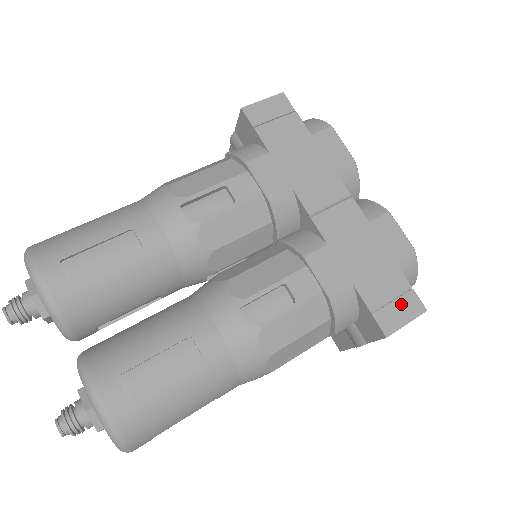
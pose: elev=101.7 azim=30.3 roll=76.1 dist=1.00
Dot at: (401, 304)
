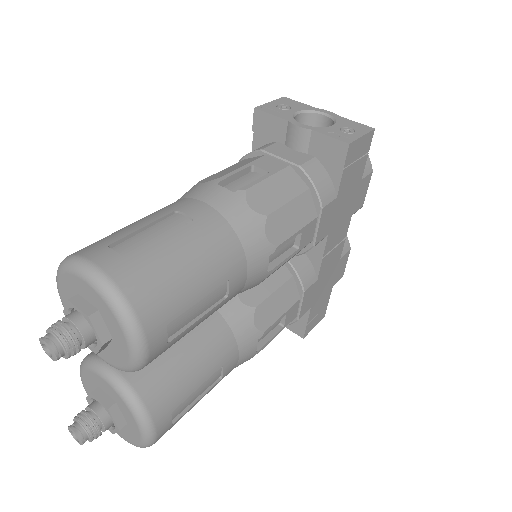
Dot at: (319, 315)
